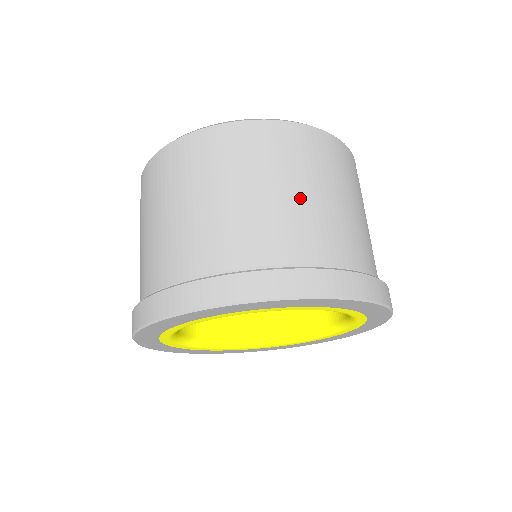
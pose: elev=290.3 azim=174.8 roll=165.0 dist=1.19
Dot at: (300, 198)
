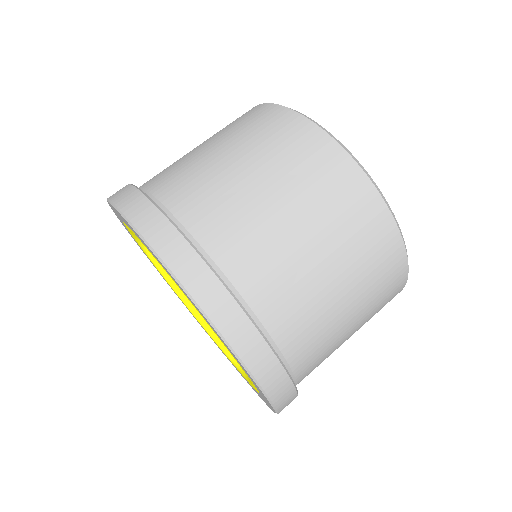
Dot at: (207, 153)
